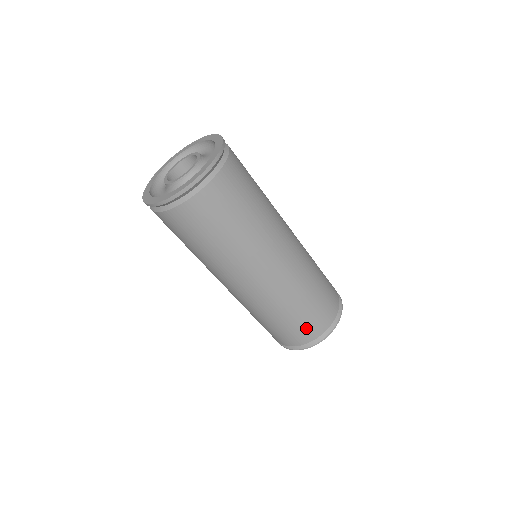
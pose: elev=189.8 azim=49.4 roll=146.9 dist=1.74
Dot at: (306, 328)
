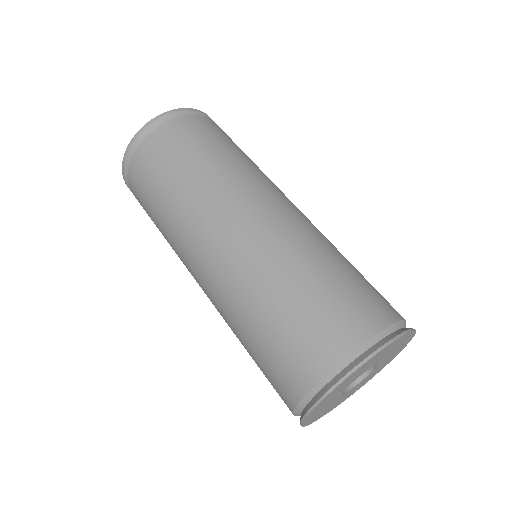
Dot at: (335, 317)
